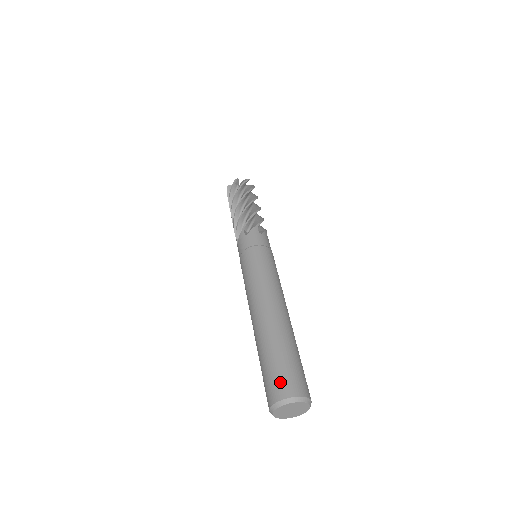
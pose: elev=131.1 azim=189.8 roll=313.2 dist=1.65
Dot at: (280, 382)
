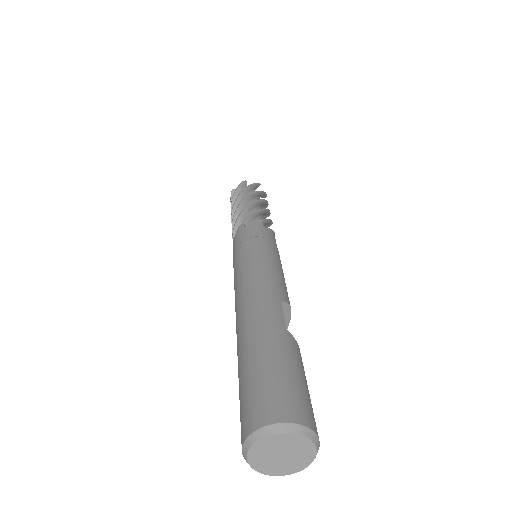
Dot at: (242, 415)
